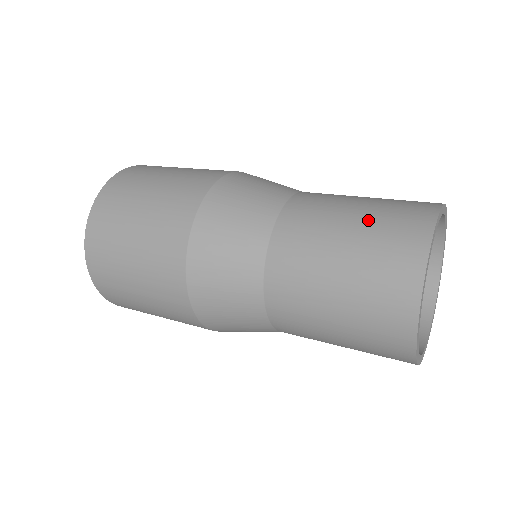
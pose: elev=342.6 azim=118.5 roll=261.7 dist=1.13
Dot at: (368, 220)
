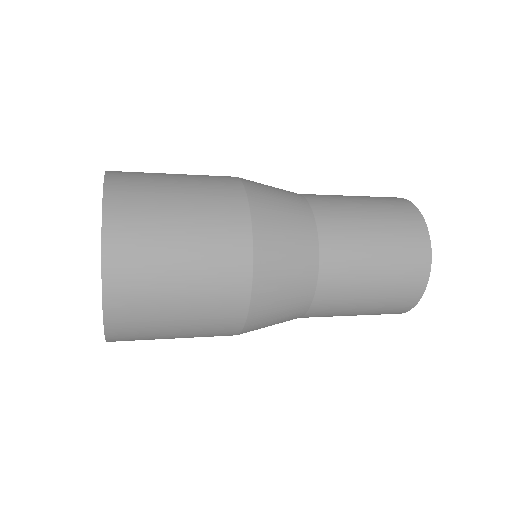
Dot at: occluded
